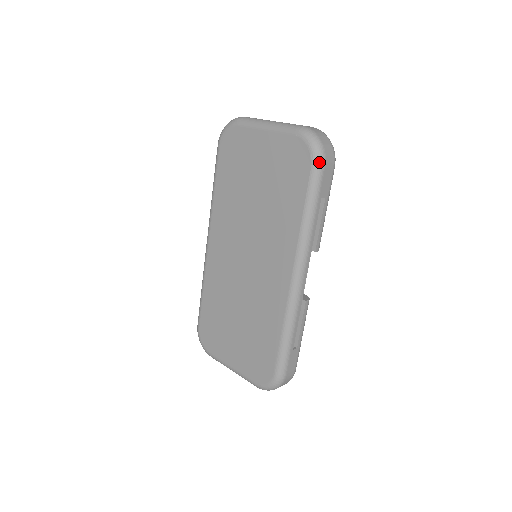
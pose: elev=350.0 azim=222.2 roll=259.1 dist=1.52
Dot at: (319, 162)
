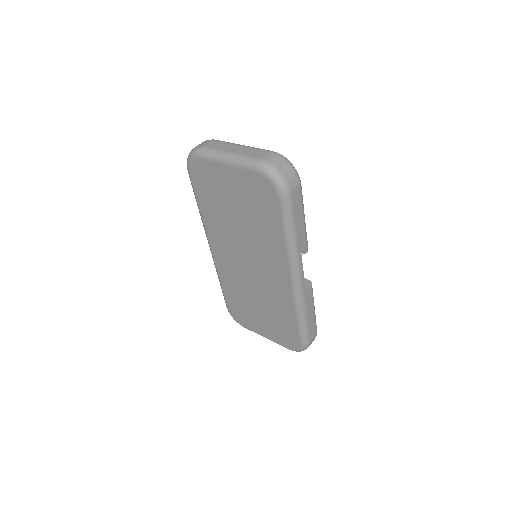
Dot at: (285, 194)
